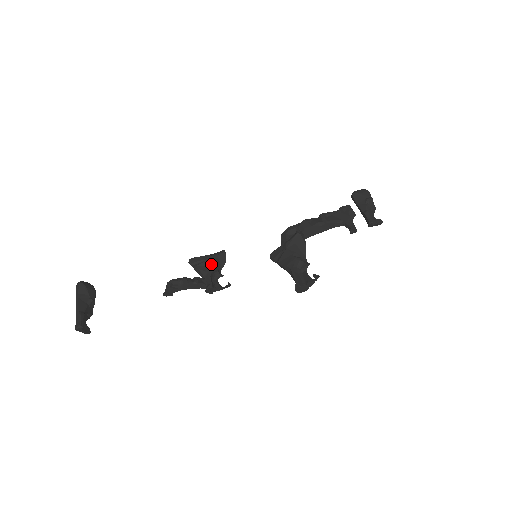
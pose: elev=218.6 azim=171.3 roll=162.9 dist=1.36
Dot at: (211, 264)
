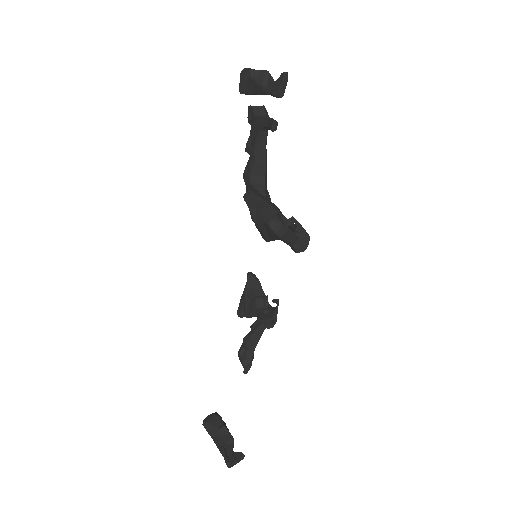
Dot at: (250, 300)
